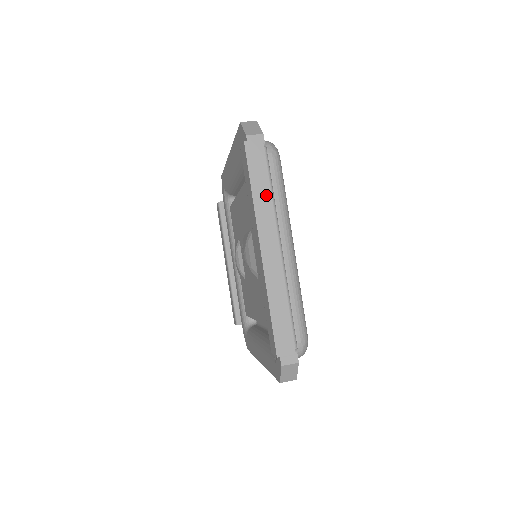
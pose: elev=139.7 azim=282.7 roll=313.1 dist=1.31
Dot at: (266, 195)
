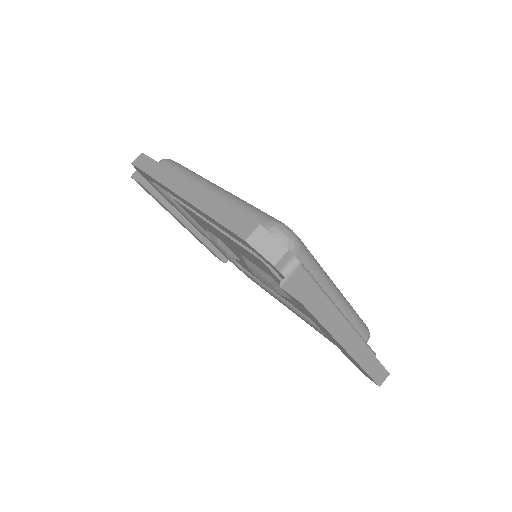
Dot at: (337, 319)
